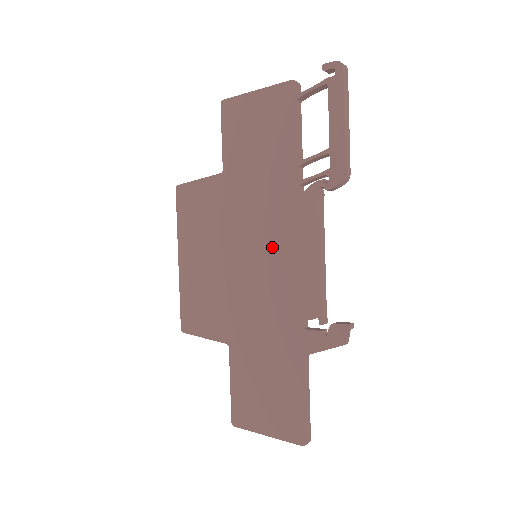
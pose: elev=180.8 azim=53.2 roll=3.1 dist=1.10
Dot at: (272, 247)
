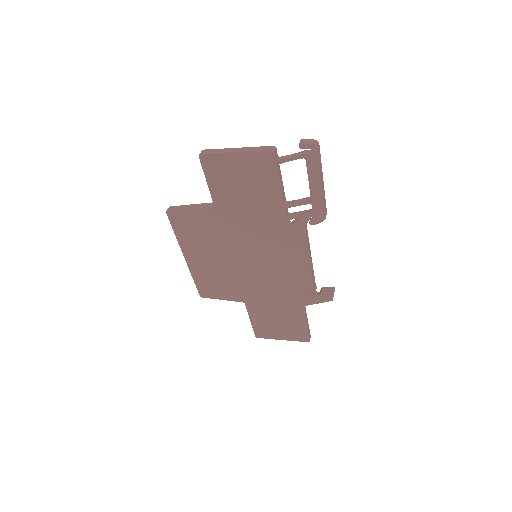
Dot at: (271, 254)
